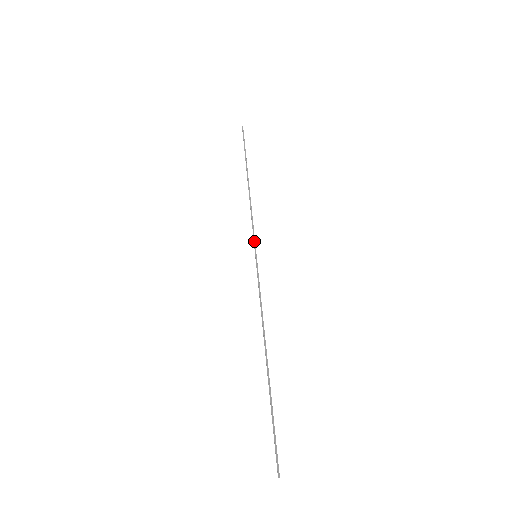
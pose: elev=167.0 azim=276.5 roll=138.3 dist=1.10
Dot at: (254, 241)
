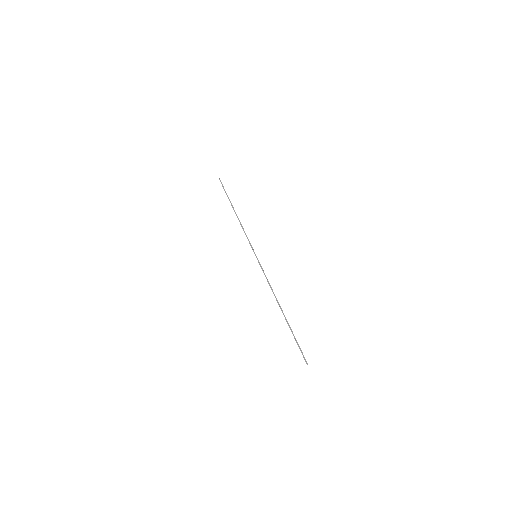
Dot at: (252, 248)
